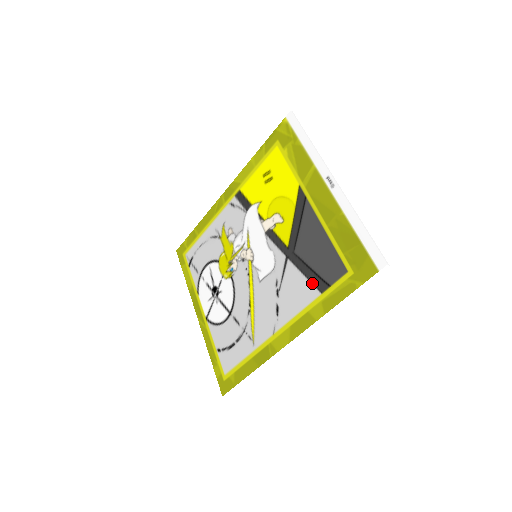
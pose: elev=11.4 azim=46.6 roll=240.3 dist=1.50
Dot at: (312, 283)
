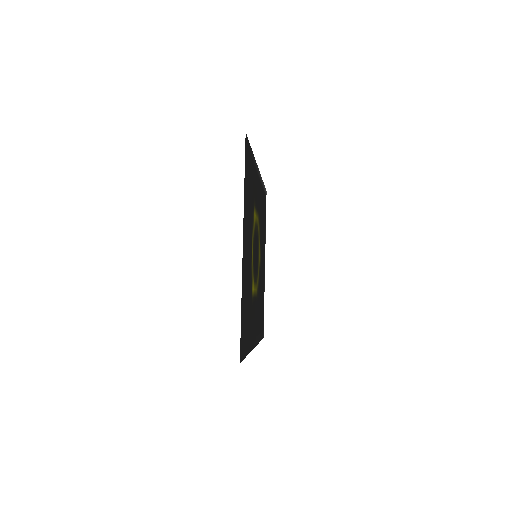
Dot at: (249, 322)
